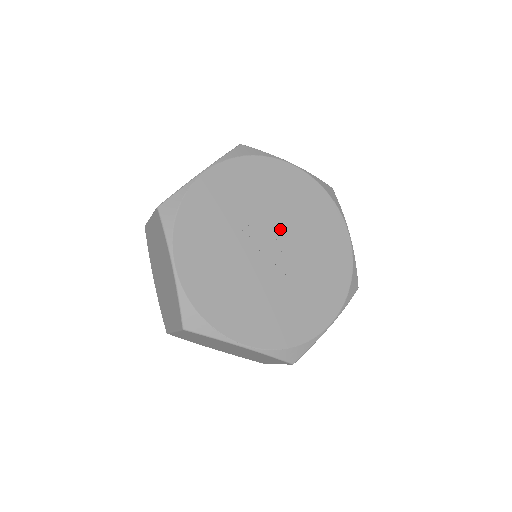
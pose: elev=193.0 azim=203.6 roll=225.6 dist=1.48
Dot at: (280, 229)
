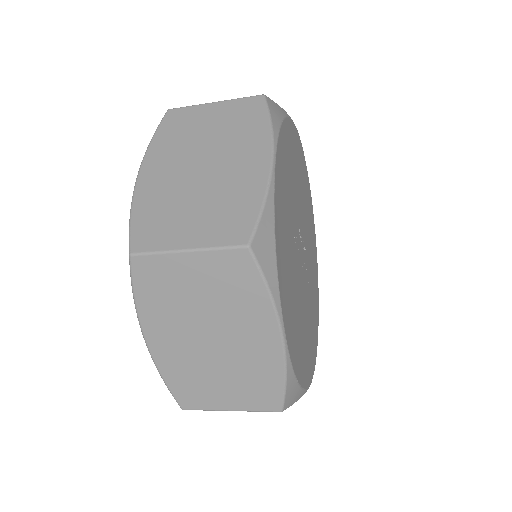
Dot at: (301, 222)
